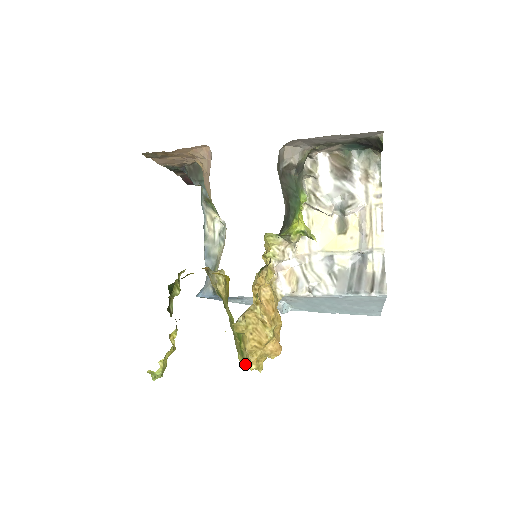
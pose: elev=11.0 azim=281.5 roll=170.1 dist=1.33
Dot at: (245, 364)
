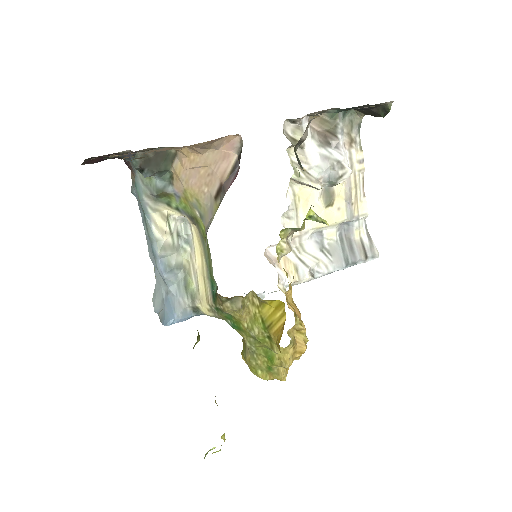
Dot at: (274, 378)
